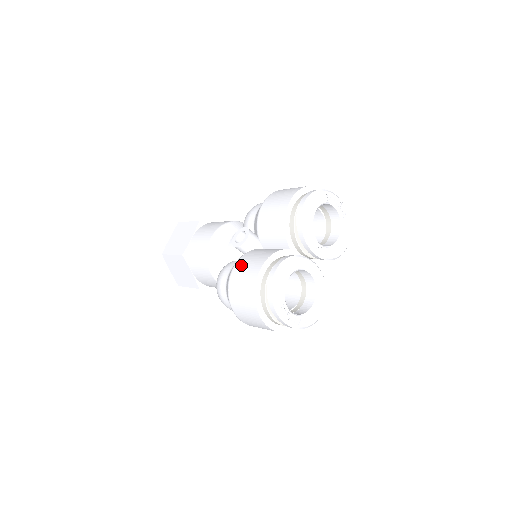
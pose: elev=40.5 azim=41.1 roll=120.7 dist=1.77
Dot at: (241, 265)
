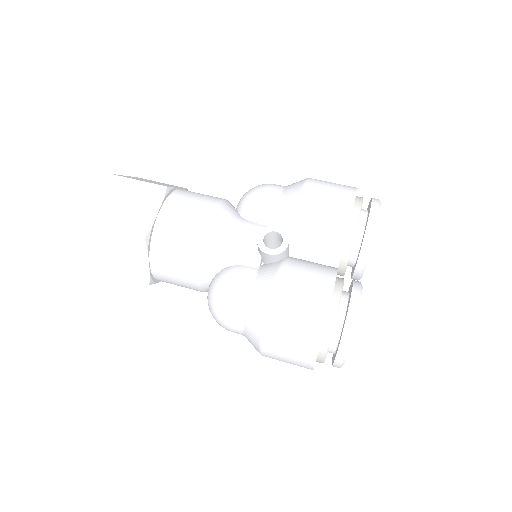
Dot at: (290, 286)
